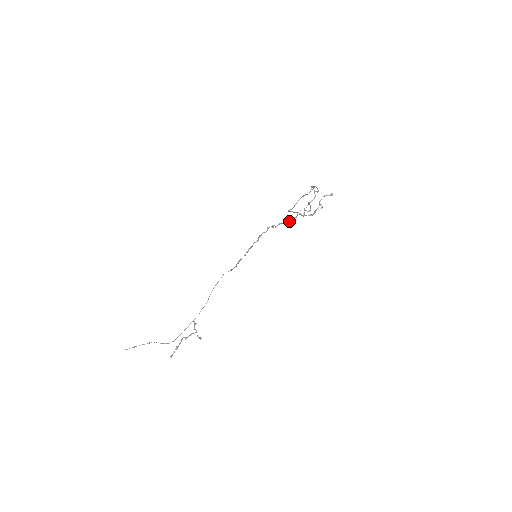
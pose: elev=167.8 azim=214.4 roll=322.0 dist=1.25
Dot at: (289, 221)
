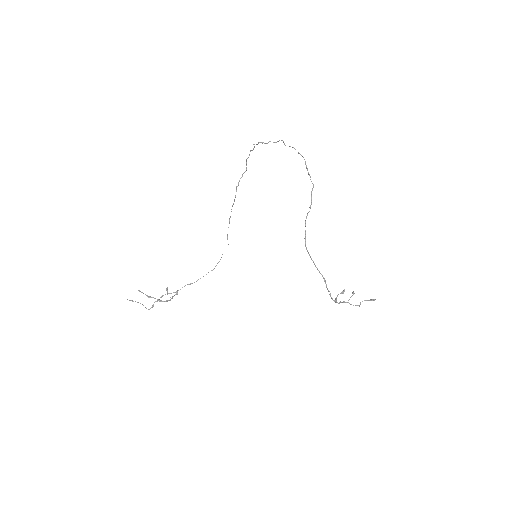
Dot at: (263, 142)
